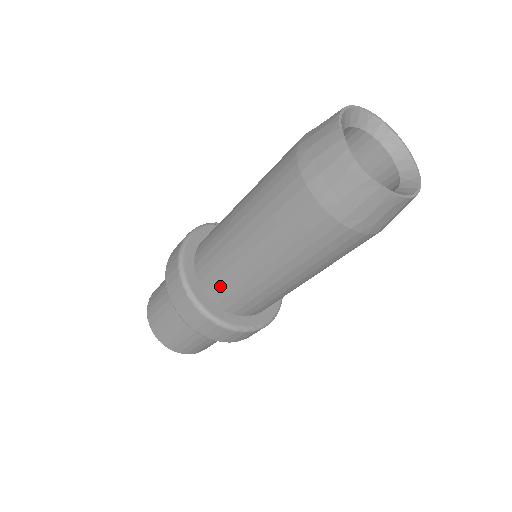
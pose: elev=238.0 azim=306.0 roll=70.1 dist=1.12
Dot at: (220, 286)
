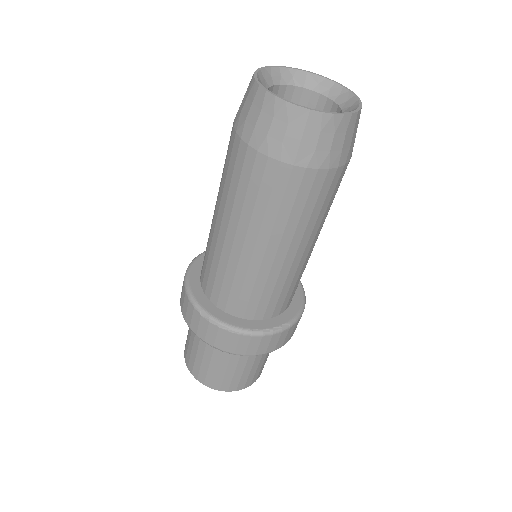
Dot at: (227, 293)
